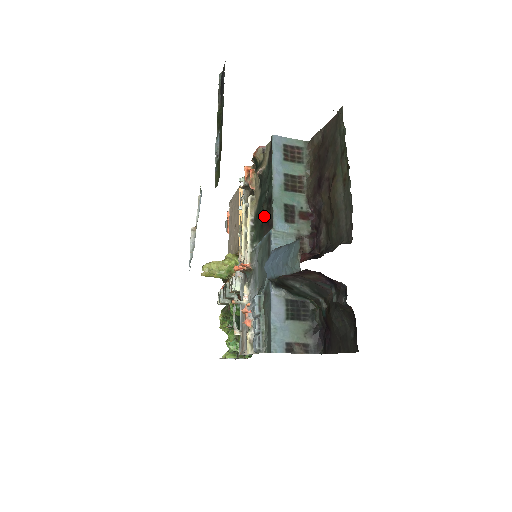
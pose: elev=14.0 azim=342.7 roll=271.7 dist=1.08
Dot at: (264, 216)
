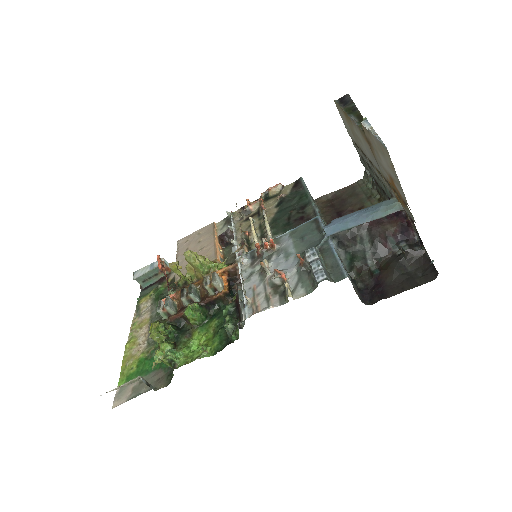
Dot at: (292, 217)
